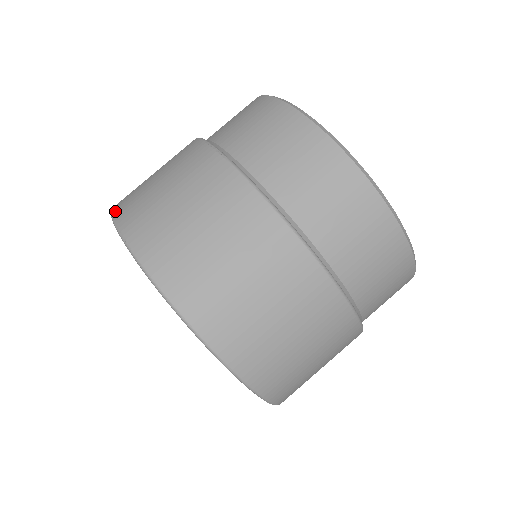
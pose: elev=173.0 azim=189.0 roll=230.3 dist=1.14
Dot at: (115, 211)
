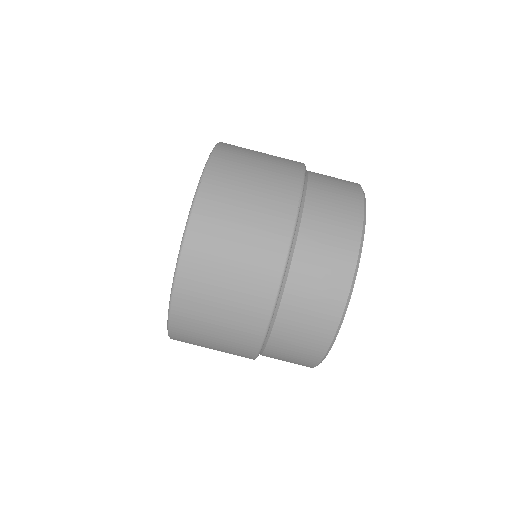
Dot at: (216, 153)
